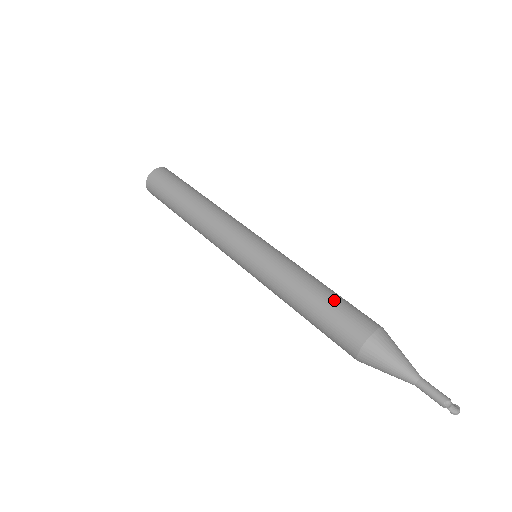
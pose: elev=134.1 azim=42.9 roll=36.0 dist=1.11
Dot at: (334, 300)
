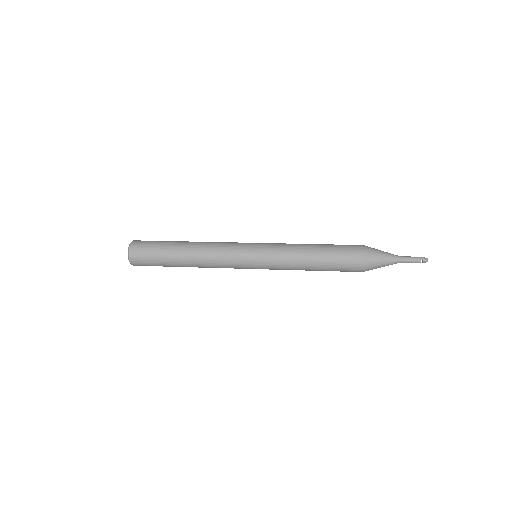
Dot at: occluded
